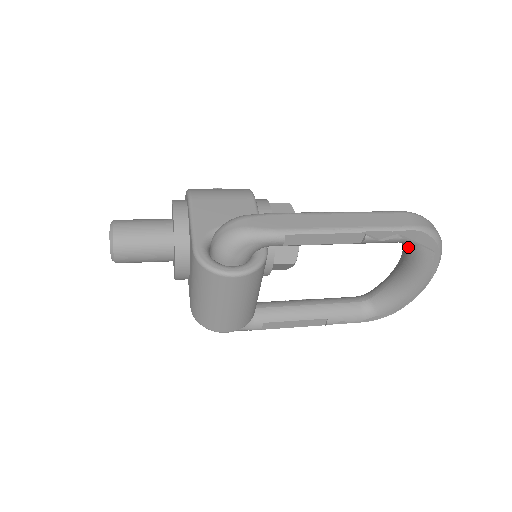
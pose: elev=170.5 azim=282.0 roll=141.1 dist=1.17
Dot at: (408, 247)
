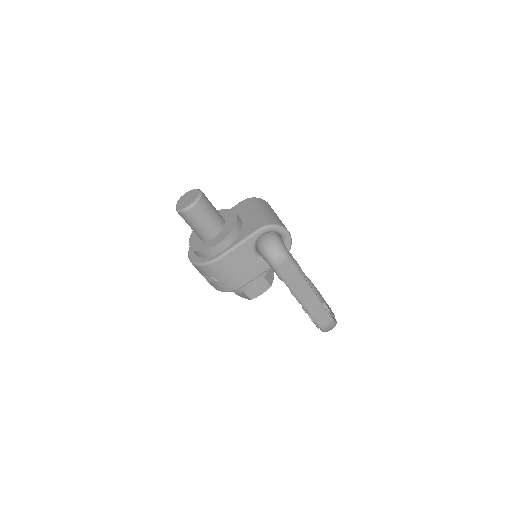
Dot at: occluded
